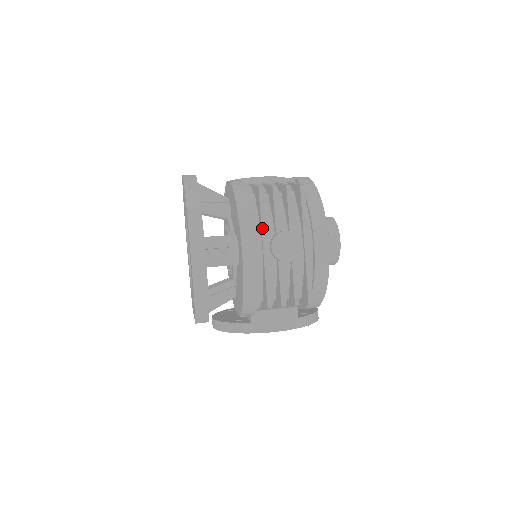
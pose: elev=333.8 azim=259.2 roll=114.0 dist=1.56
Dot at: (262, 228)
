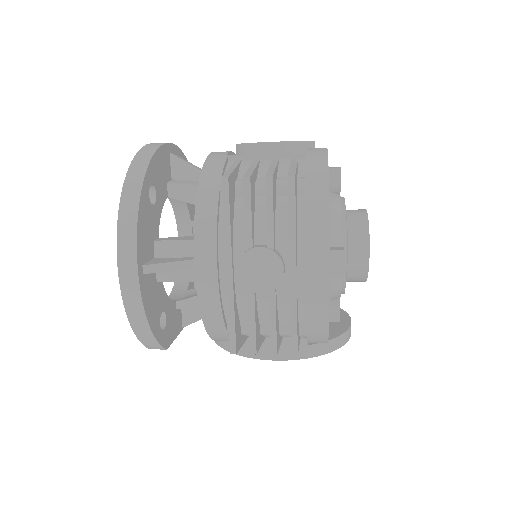
Dot at: (225, 240)
